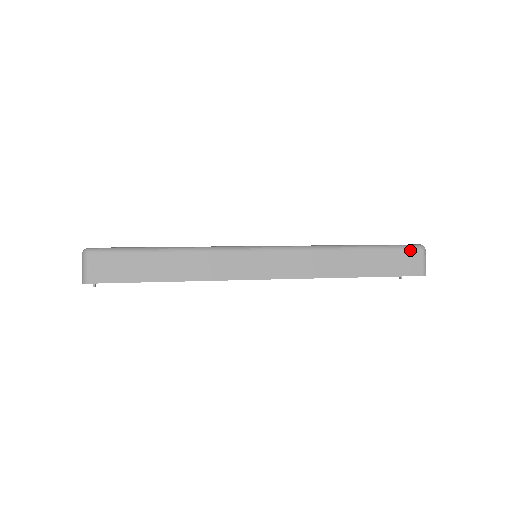
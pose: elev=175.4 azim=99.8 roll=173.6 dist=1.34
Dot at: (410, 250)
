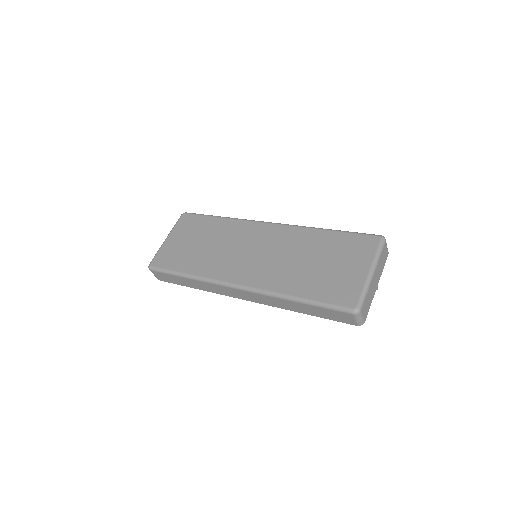
Dot at: (342, 313)
